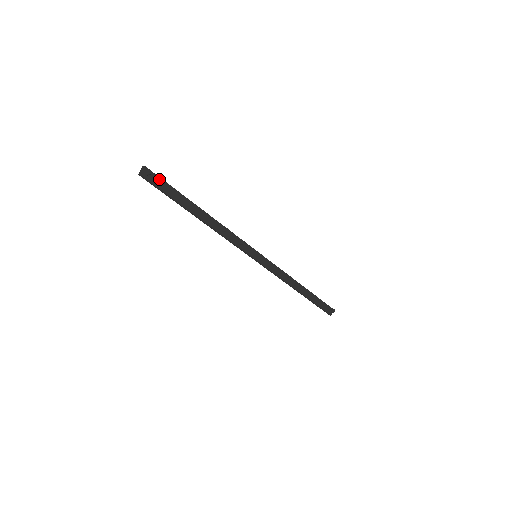
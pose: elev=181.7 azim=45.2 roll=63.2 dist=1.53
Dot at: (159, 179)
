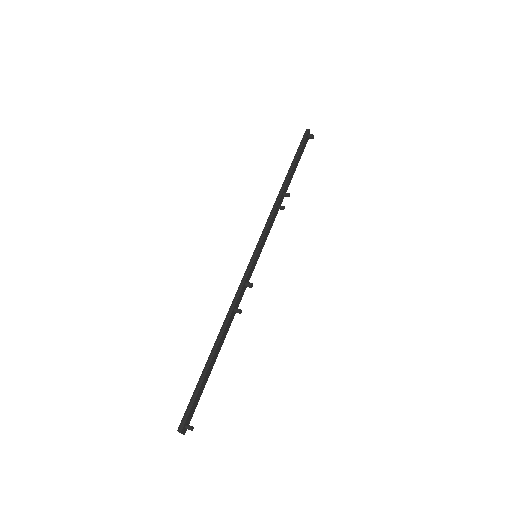
Dot at: (191, 409)
